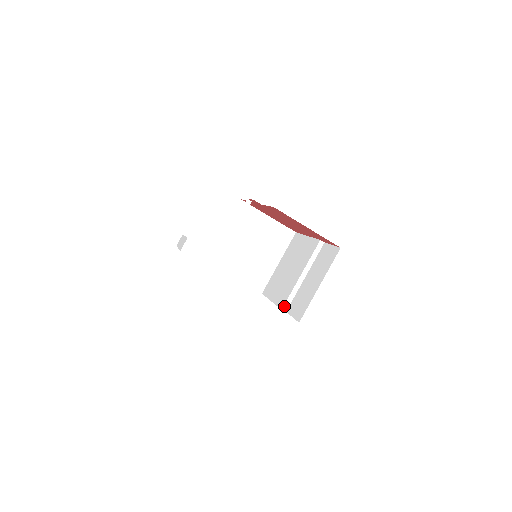
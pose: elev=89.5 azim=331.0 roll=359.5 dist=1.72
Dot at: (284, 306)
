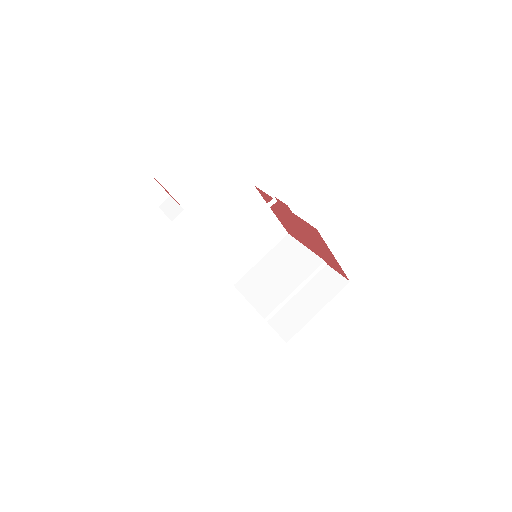
Dot at: (268, 316)
